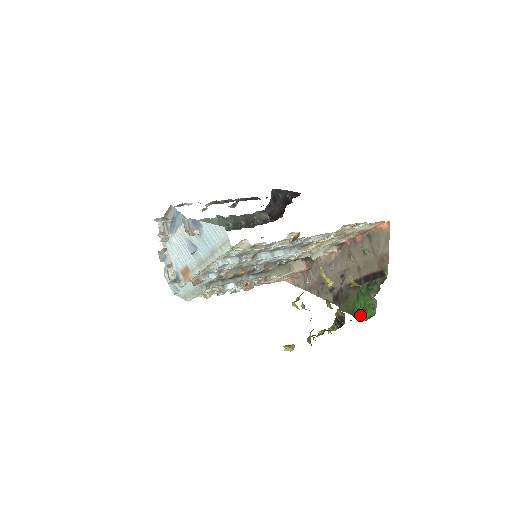
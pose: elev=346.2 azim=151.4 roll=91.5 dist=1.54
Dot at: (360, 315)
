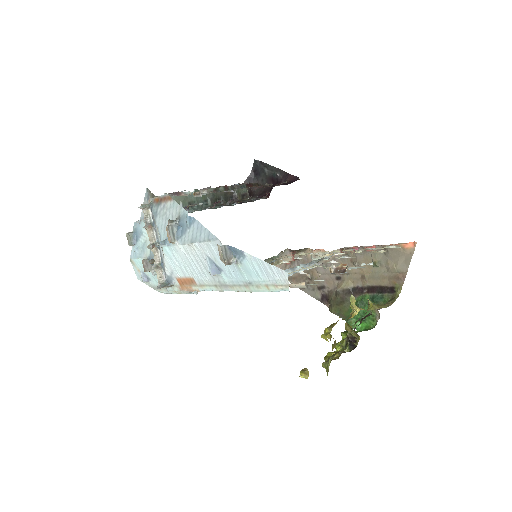
Dot at: (356, 323)
